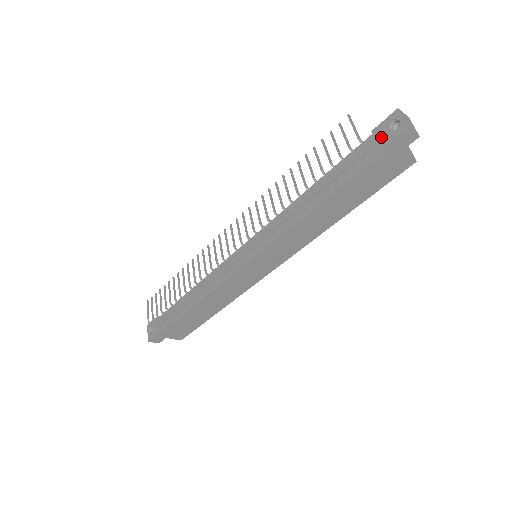
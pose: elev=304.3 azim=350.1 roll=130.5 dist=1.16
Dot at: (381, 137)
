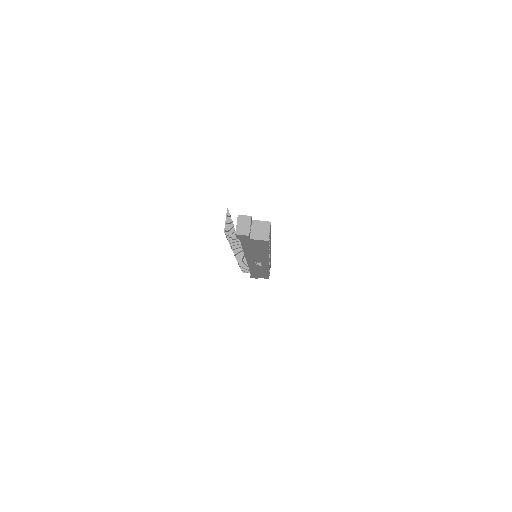
Dot at: occluded
